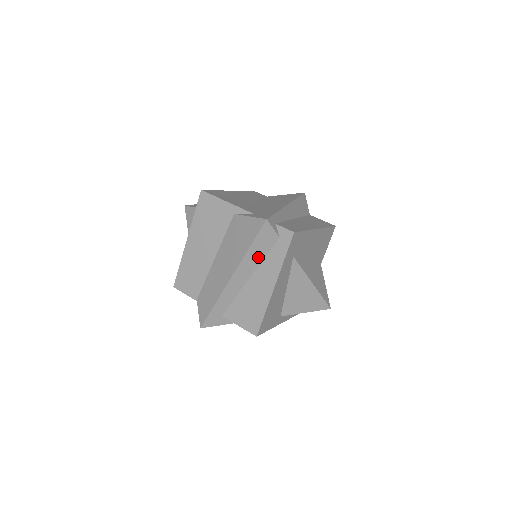
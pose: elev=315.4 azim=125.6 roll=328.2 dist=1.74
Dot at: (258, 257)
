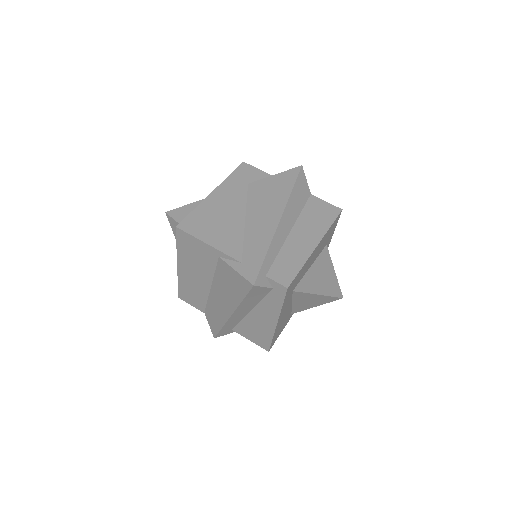
Dot at: (254, 301)
